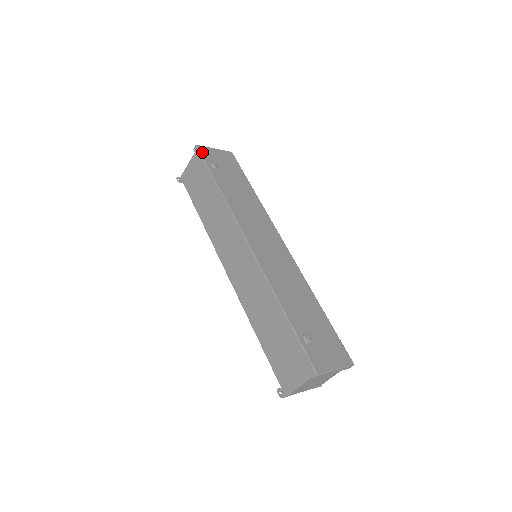
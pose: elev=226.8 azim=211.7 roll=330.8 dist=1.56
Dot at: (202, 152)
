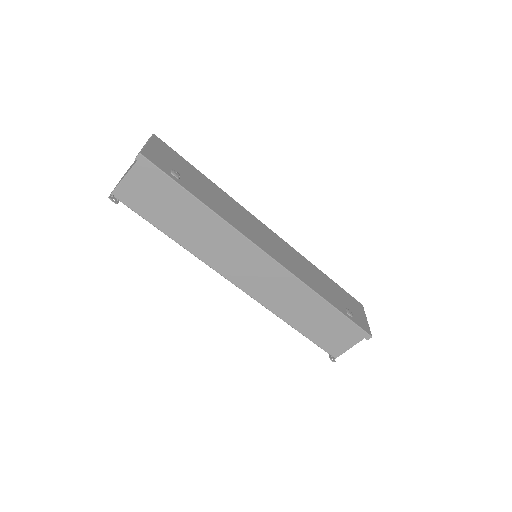
Dot at: (153, 161)
